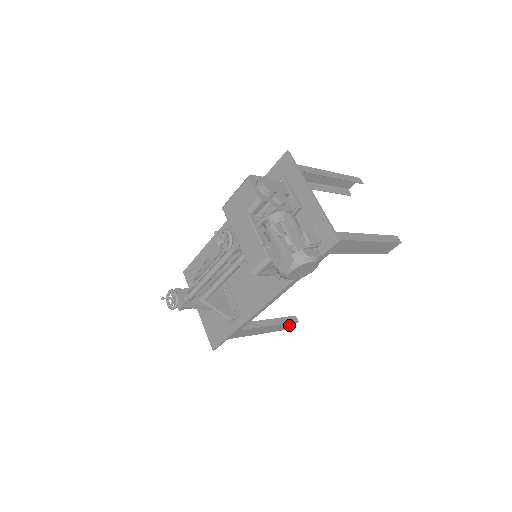
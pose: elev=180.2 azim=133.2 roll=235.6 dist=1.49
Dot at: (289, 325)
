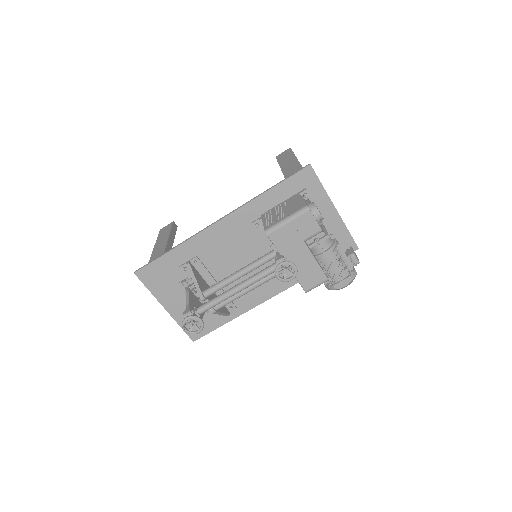
Dot at: occluded
